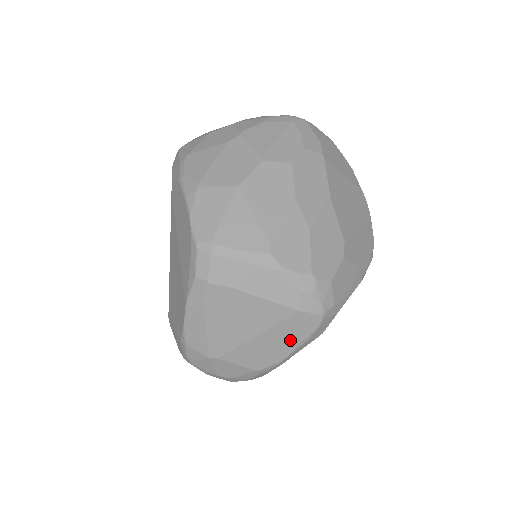
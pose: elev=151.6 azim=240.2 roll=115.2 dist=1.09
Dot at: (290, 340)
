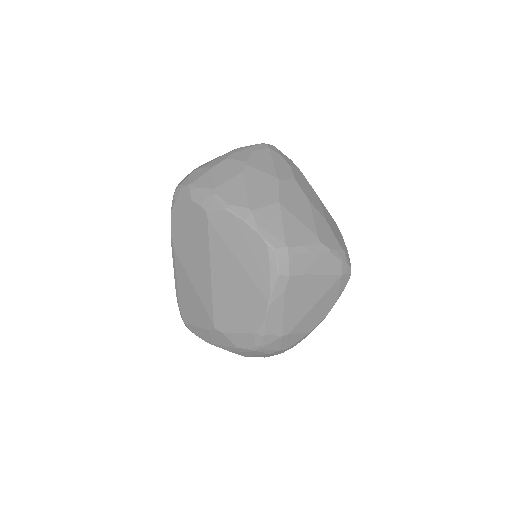
Dot at: (333, 299)
